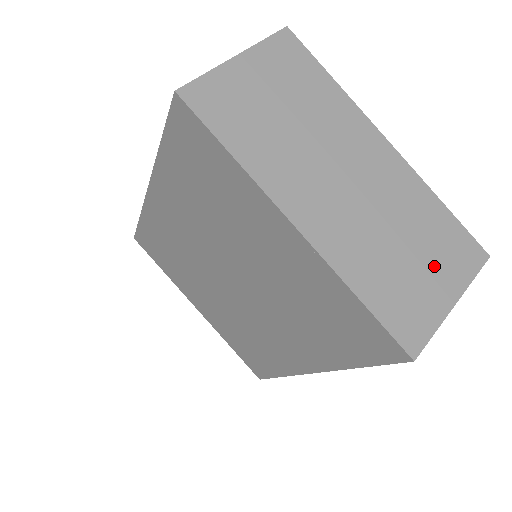
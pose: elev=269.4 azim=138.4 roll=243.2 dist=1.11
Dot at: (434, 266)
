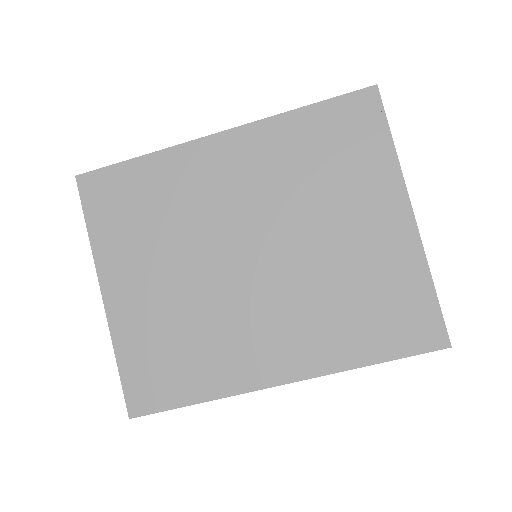
Dot at: occluded
